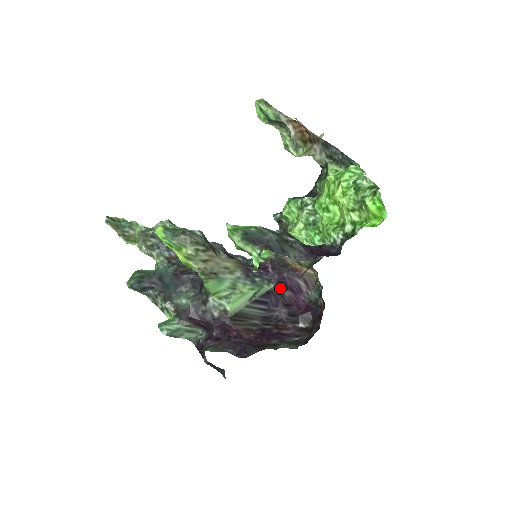
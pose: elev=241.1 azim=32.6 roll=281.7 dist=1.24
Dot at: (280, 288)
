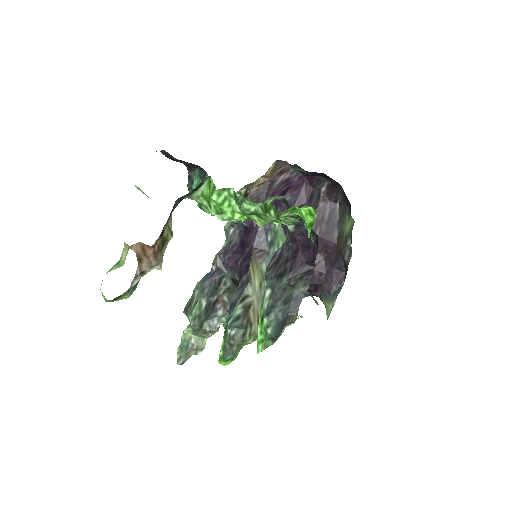
Dot at: (280, 207)
